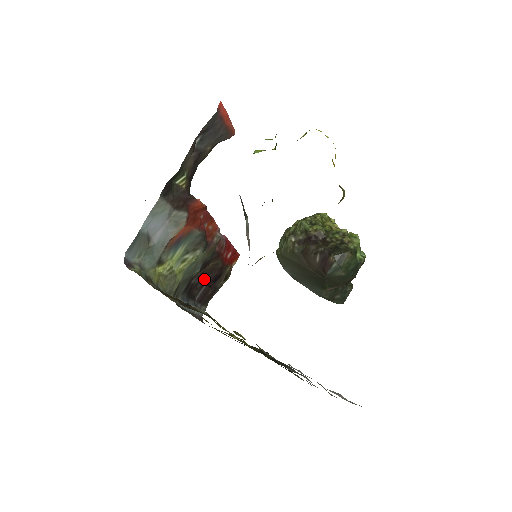
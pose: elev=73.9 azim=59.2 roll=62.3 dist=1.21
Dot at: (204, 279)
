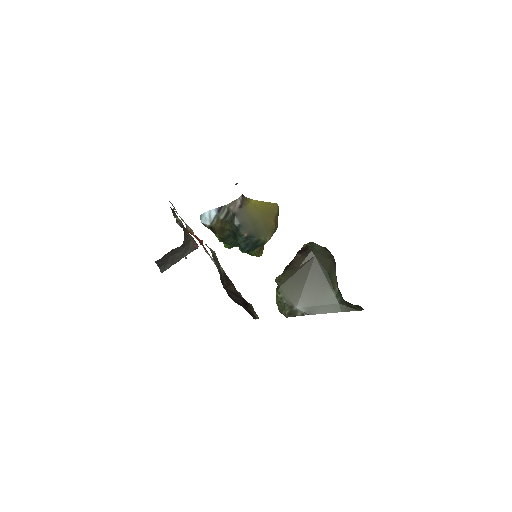
Dot at: (234, 297)
